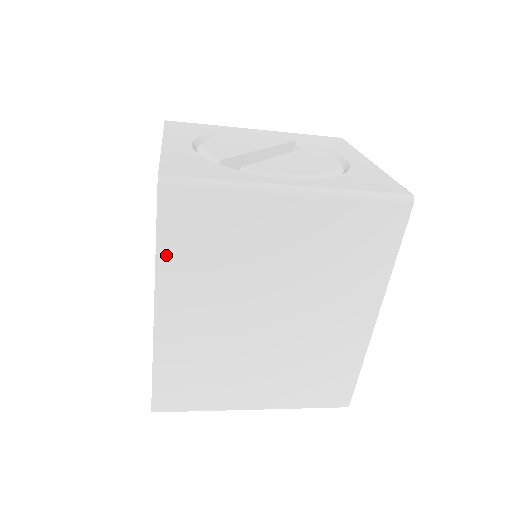
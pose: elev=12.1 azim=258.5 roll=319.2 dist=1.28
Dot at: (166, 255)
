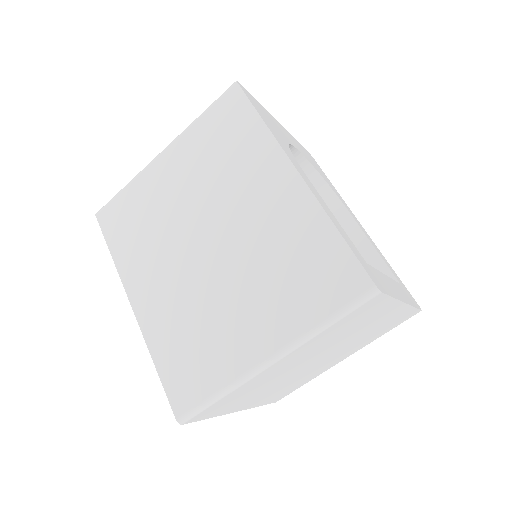
Dot at: (118, 254)
